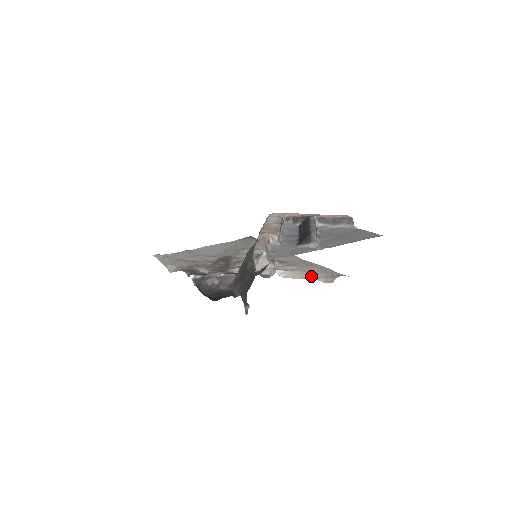
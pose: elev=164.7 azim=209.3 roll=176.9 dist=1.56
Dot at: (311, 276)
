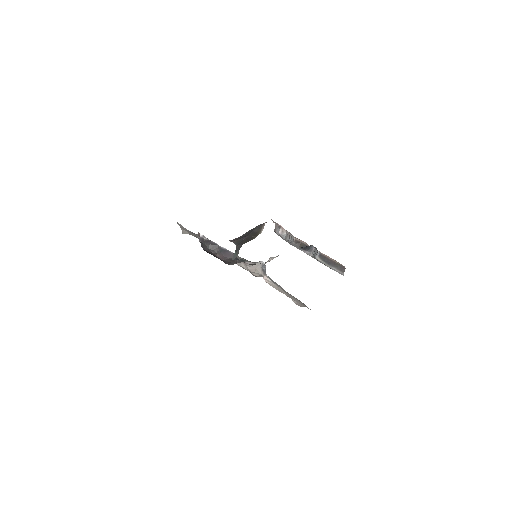
Dot at: occluded
